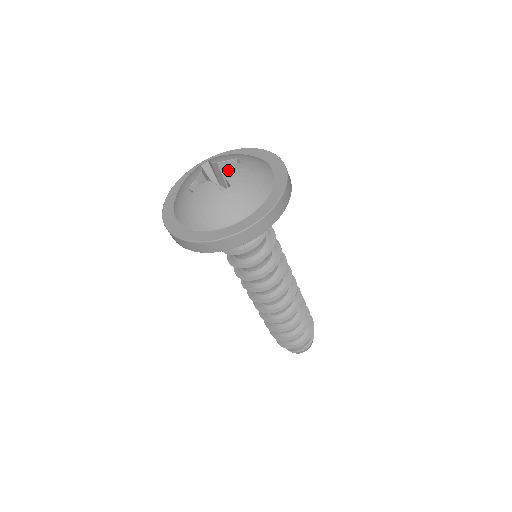
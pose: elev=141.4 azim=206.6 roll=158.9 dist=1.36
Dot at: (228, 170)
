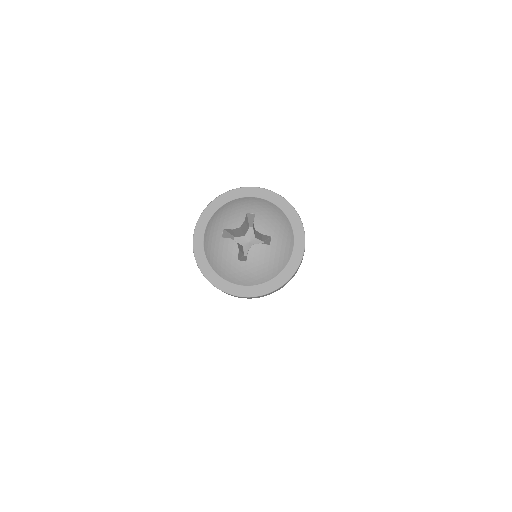
Dot at: (255, 247)
